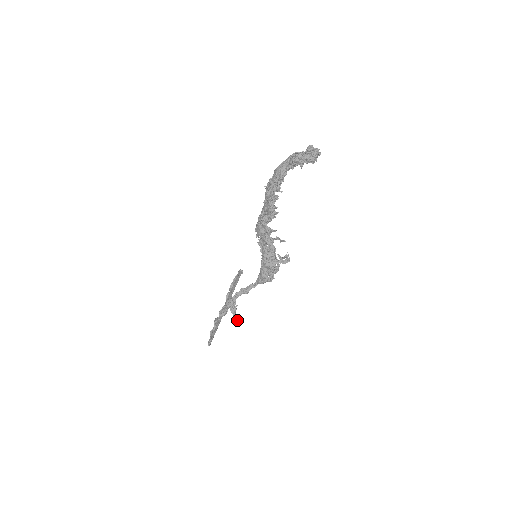
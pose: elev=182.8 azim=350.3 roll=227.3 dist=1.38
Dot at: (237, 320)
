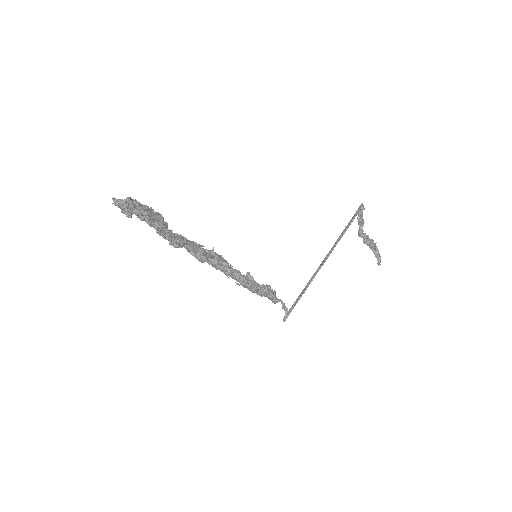
Dot at: (378, 261)
